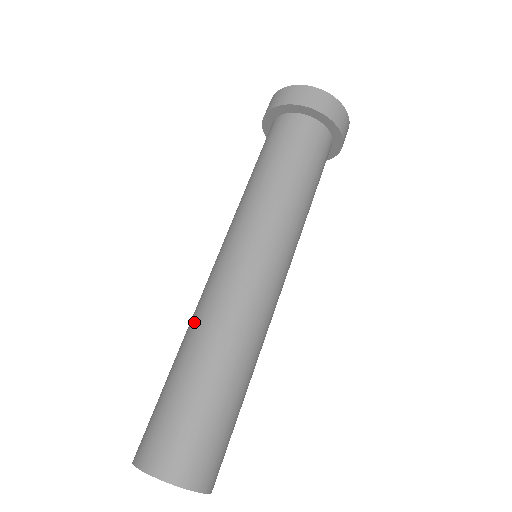
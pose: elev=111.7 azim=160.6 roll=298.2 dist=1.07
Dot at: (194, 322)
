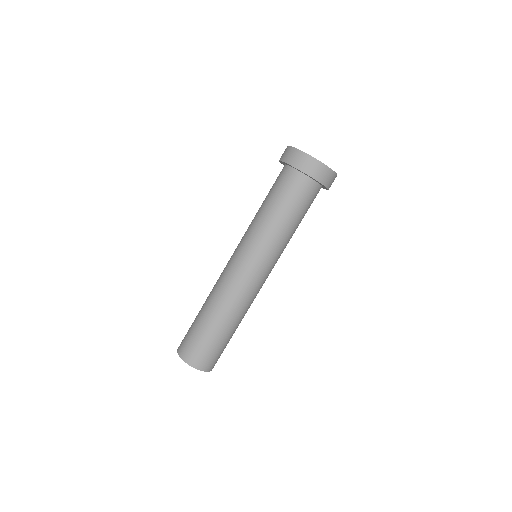
Dot at: (228, 304)
